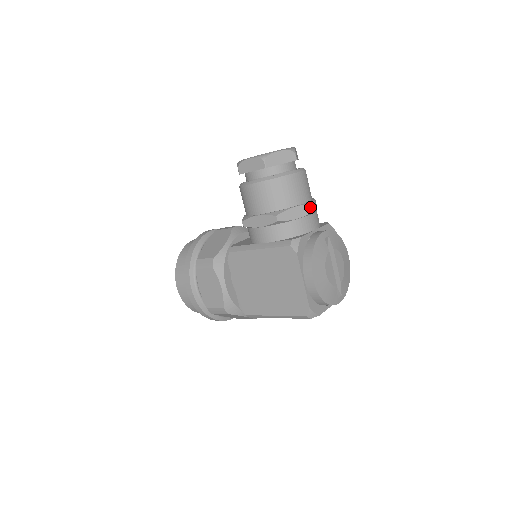
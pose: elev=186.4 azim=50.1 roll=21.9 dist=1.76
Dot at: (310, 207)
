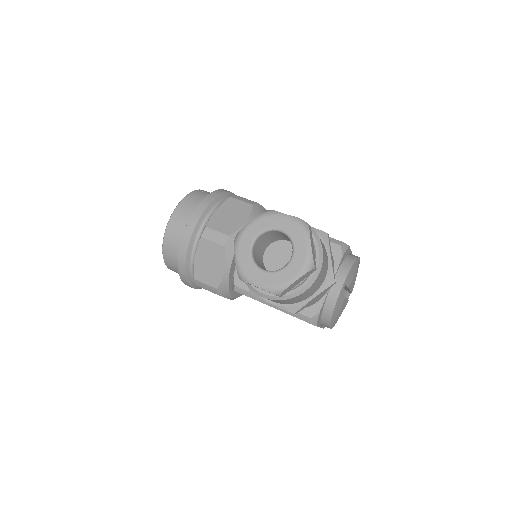
Dot at: (329, 287)
